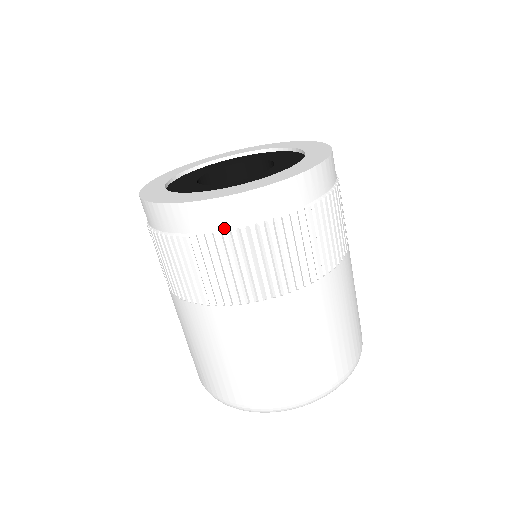
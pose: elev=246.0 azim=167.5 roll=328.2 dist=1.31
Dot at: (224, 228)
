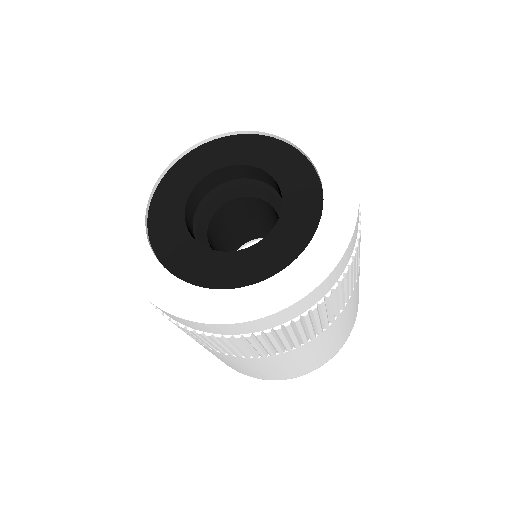
Dot at: (312, 306)
